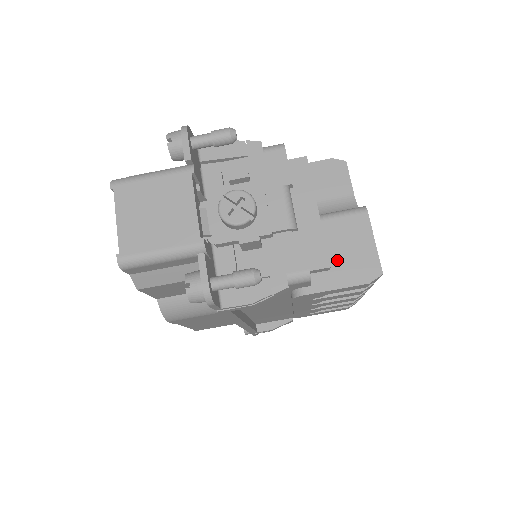
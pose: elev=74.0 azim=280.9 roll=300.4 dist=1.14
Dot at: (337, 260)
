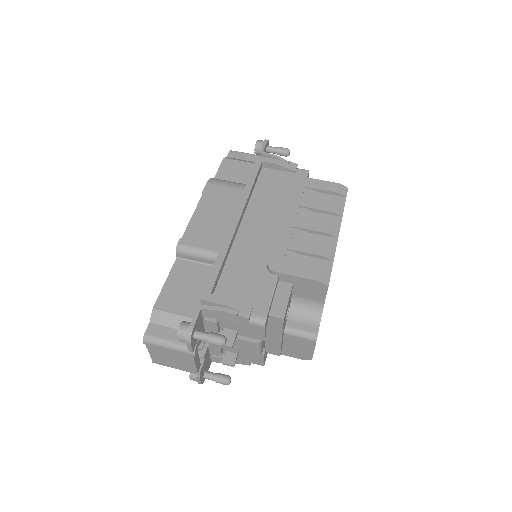
Dot at: occluded
